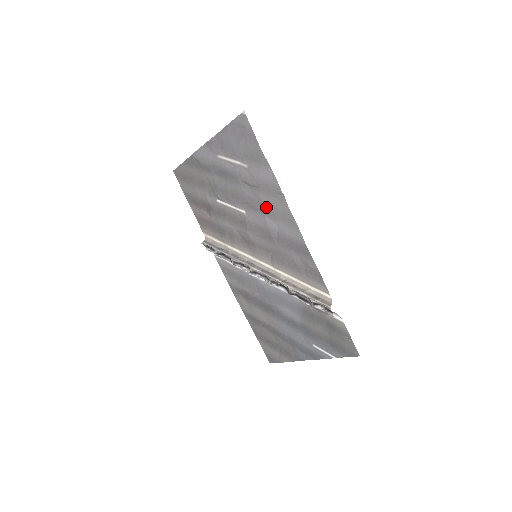
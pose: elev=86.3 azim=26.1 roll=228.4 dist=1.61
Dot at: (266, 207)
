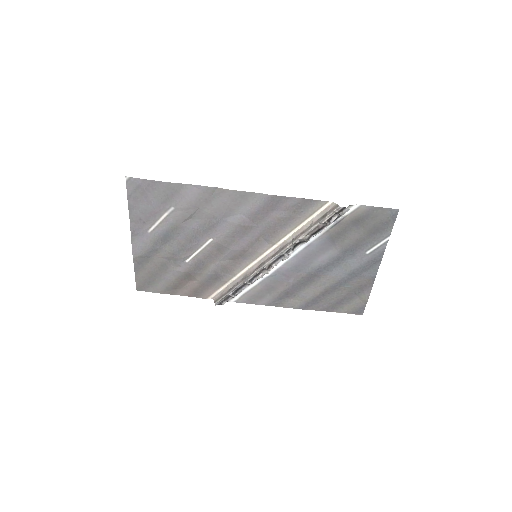
Dot at: (218, 213)
